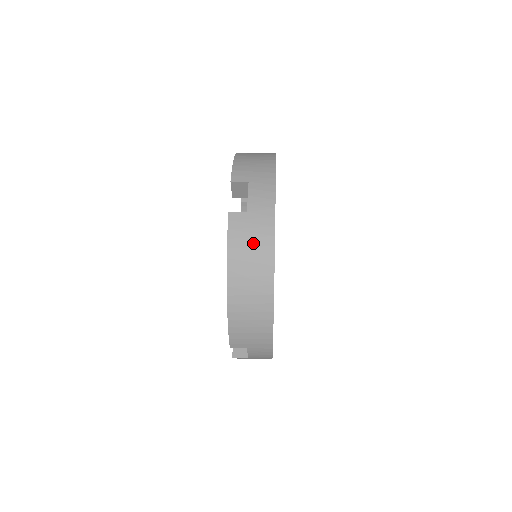
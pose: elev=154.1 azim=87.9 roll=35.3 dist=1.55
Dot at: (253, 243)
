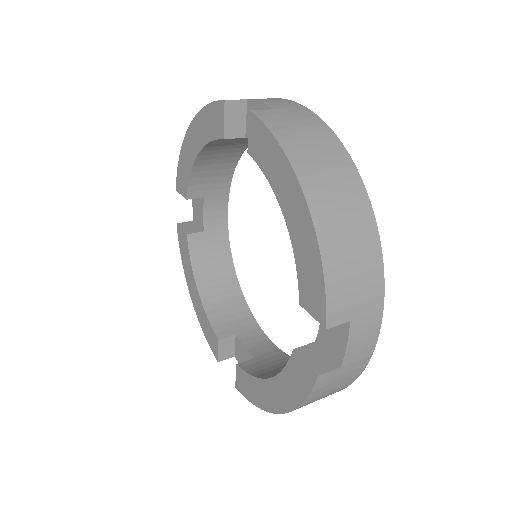
Dot at: (306, 132)
